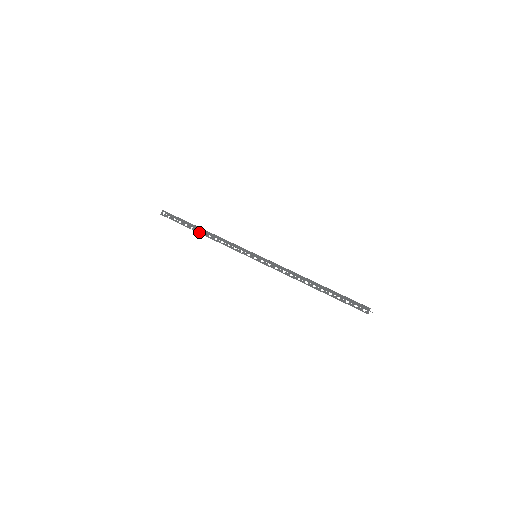
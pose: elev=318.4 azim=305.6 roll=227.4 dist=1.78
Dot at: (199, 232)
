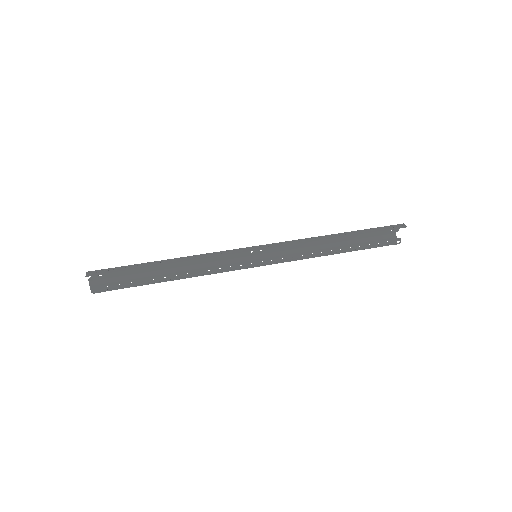
Dot at: (167, 263)
